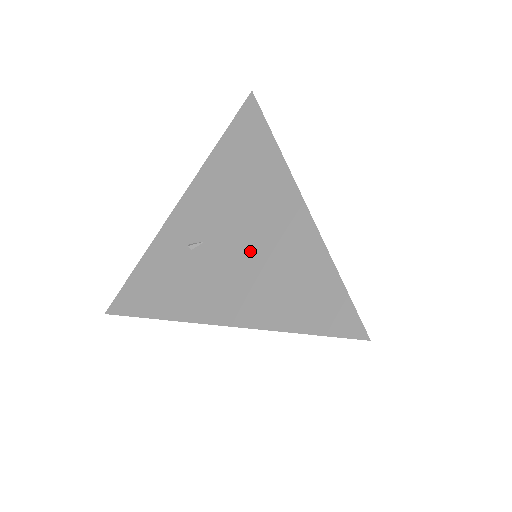
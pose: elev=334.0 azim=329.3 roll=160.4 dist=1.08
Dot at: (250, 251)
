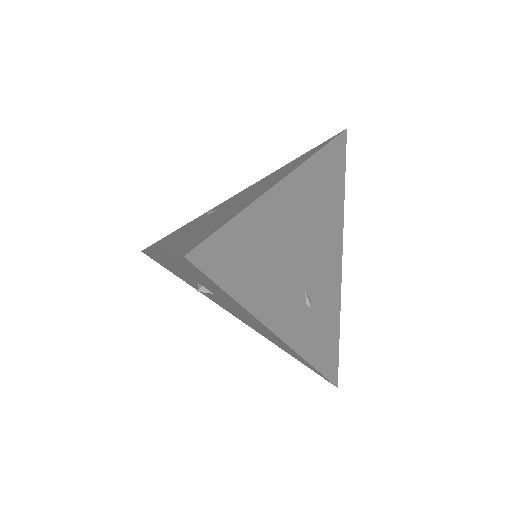
Dot at: (224, 211)
